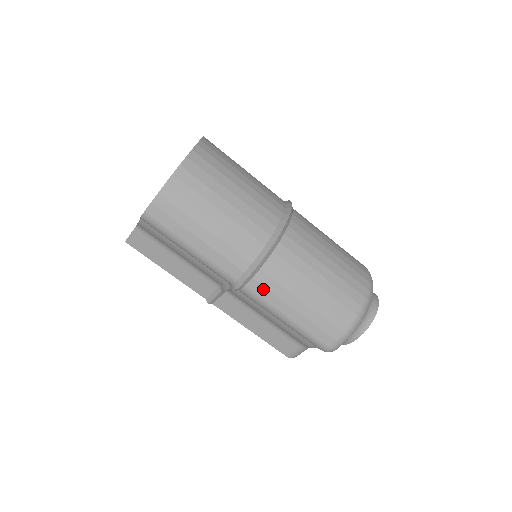
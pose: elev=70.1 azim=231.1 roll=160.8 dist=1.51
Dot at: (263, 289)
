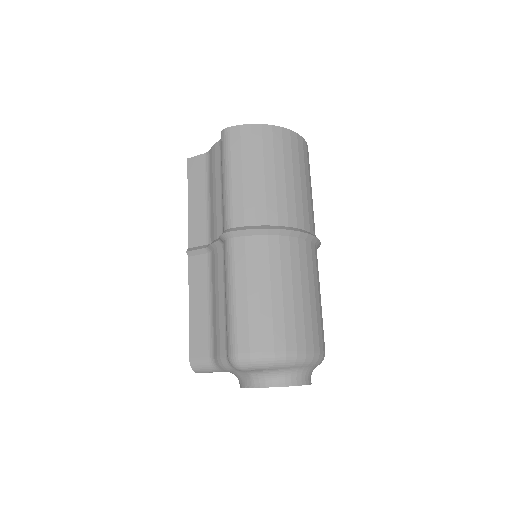
Dot at: (243, 252)
